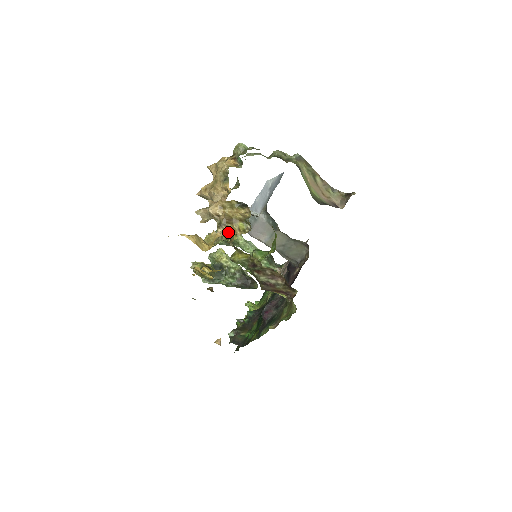
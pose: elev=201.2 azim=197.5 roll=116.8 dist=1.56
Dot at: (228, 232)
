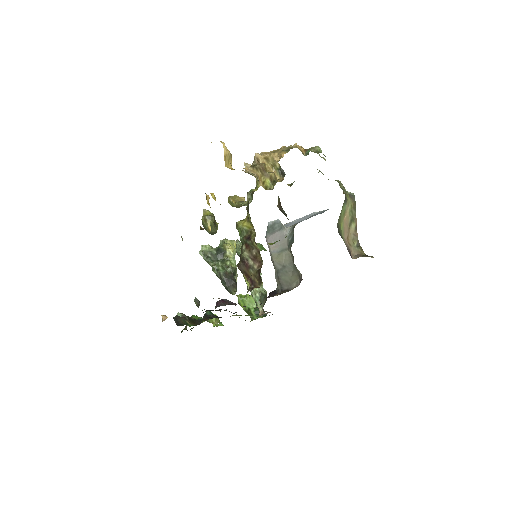
Dot at: (254, 173)
